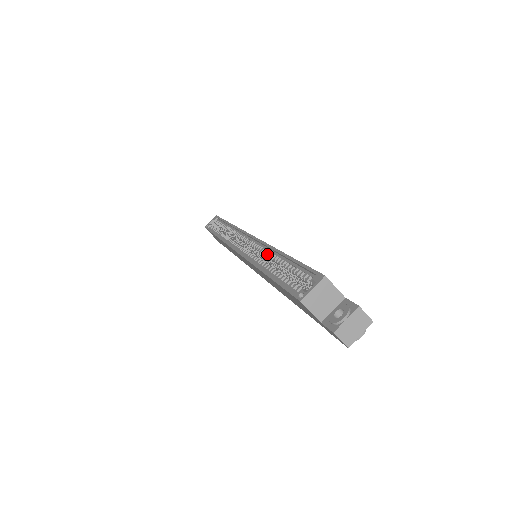
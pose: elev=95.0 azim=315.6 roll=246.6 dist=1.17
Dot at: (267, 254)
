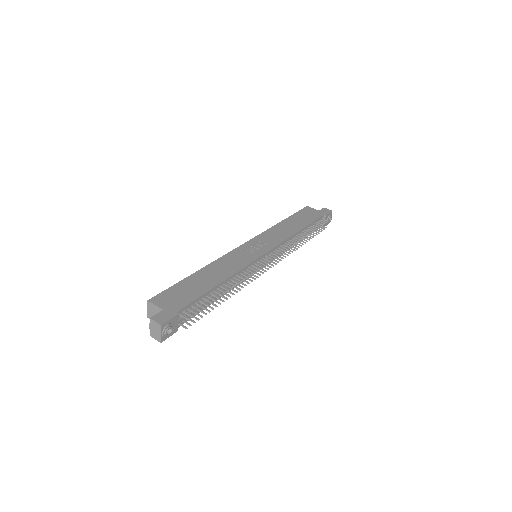
Dot at: occluded
